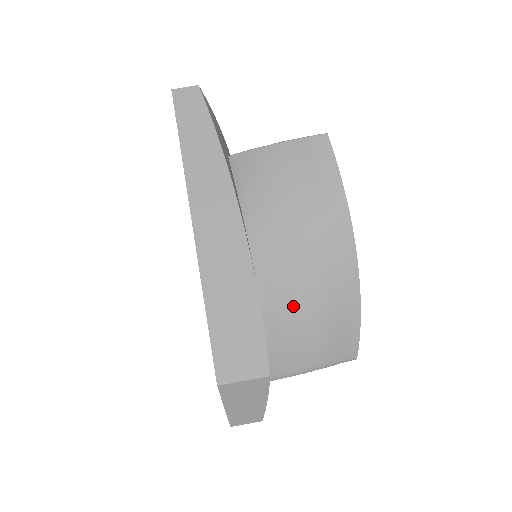
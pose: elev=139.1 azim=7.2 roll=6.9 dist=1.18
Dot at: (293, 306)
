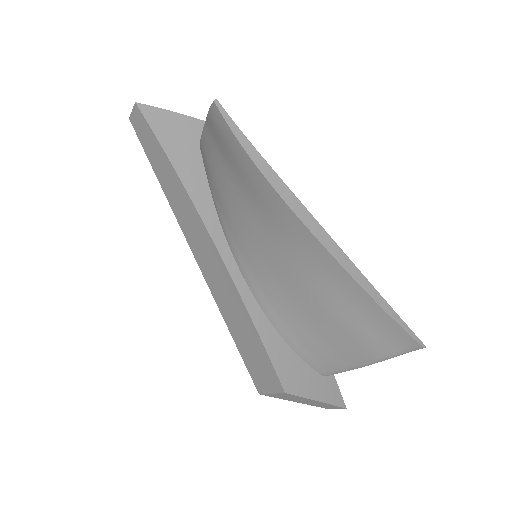
Dot at: (295, 311)
